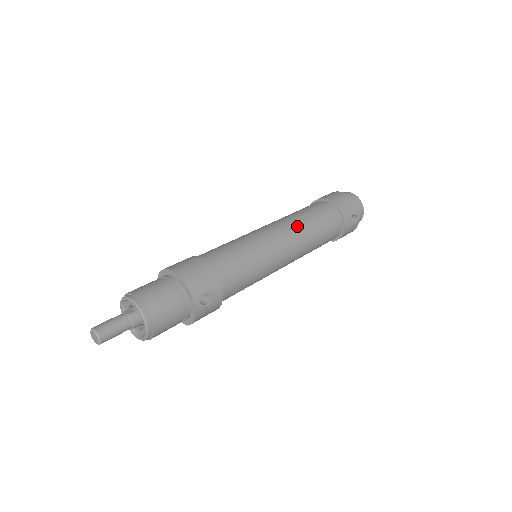
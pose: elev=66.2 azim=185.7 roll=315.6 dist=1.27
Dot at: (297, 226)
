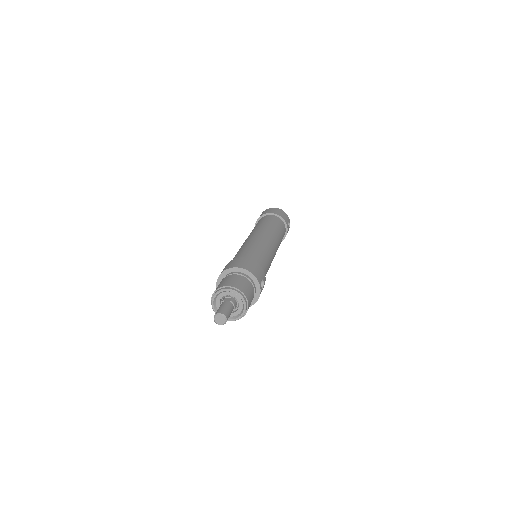
Dot at: (273, 232)
